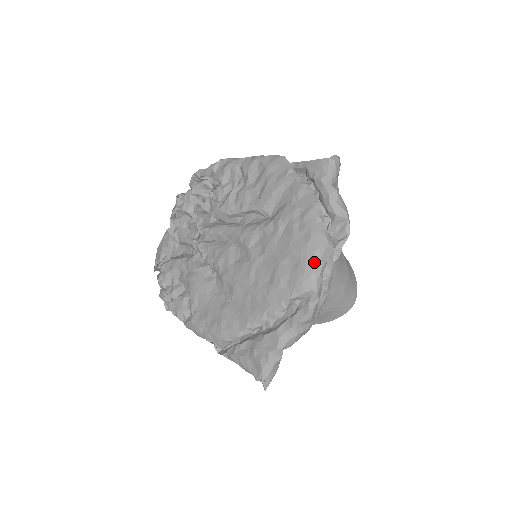
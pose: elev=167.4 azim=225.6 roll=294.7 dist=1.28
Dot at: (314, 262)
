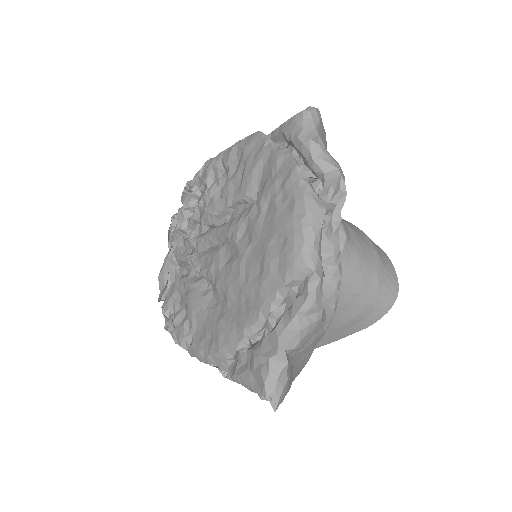
Dot at: (303, 232)
